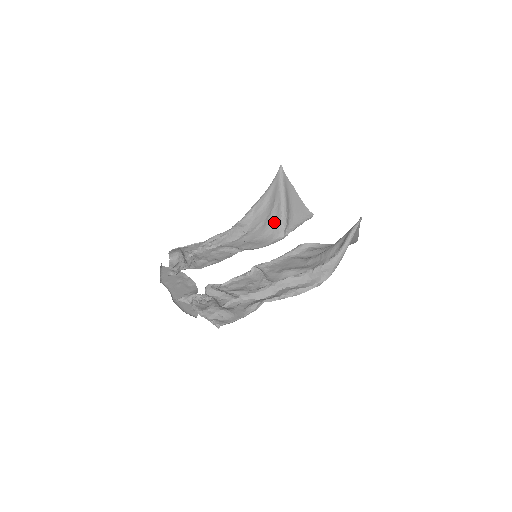
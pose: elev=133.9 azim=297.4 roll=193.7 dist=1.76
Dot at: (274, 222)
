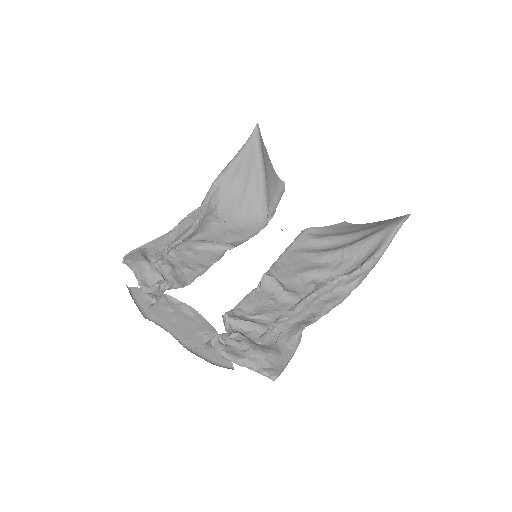
Dot at: (253, 201)
